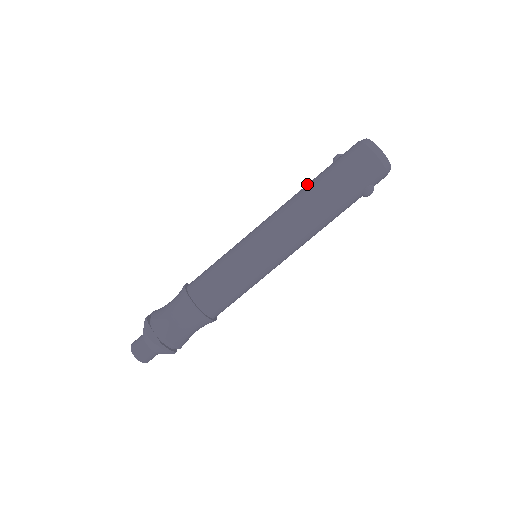
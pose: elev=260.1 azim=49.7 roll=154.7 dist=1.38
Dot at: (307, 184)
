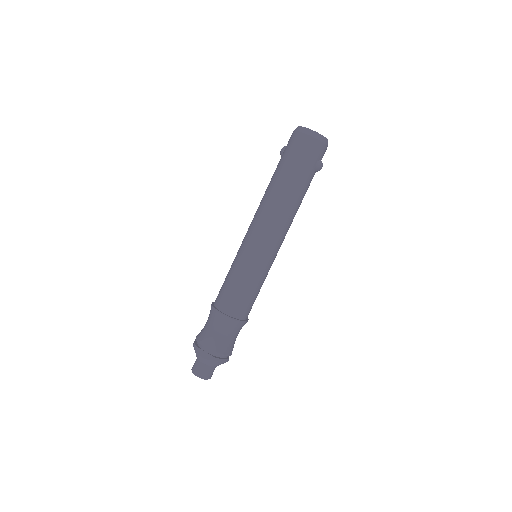
Dot at: occluded
